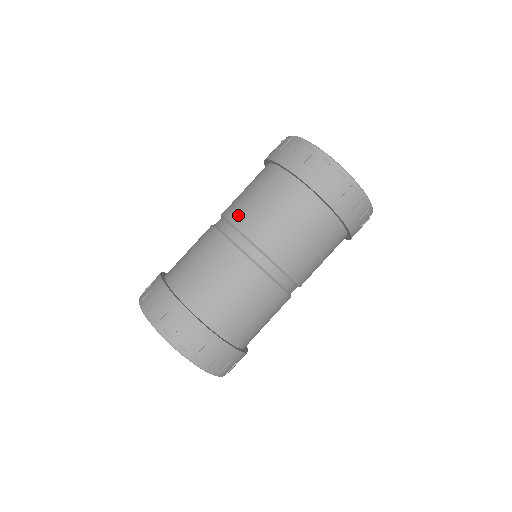
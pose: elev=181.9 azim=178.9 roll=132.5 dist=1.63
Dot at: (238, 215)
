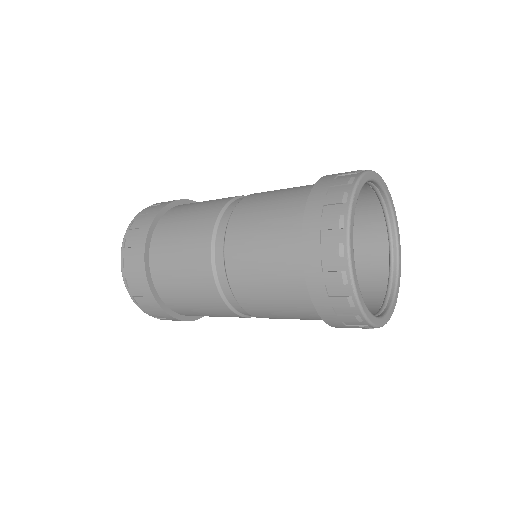
Dot at: (246, 203)
